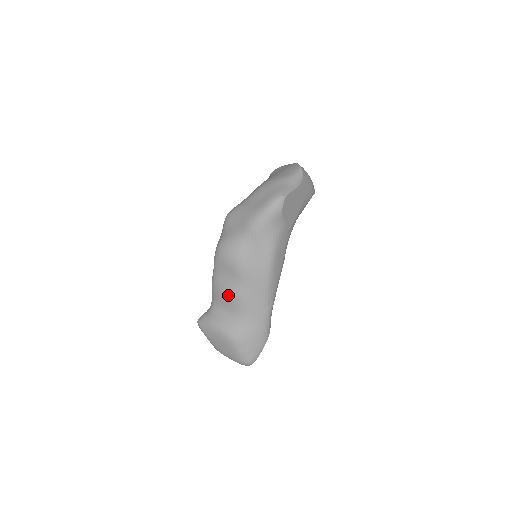
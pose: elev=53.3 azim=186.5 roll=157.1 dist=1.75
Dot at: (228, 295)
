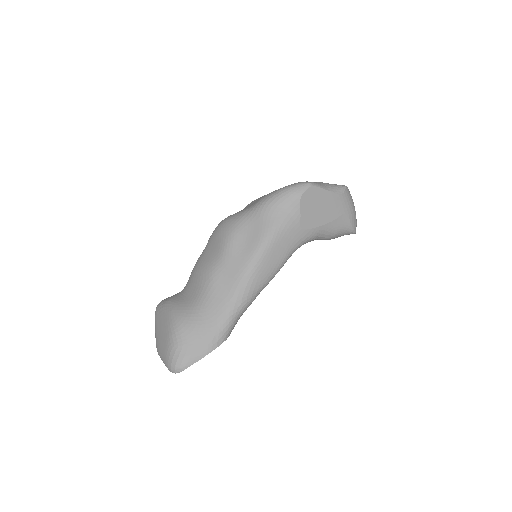
Dot at: (201, 272)
